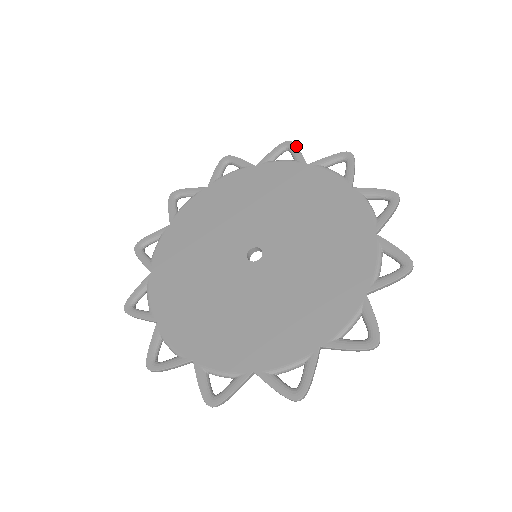
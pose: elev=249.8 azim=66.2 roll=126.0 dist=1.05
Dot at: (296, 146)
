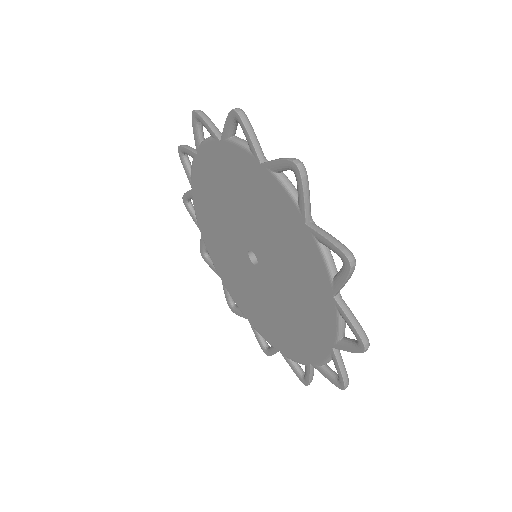
Dot at: (200, 117)
